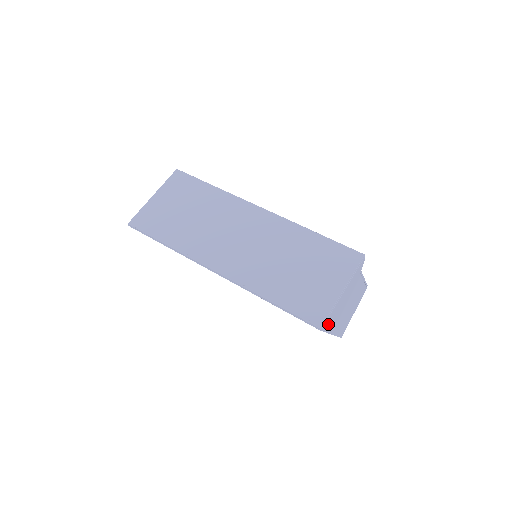
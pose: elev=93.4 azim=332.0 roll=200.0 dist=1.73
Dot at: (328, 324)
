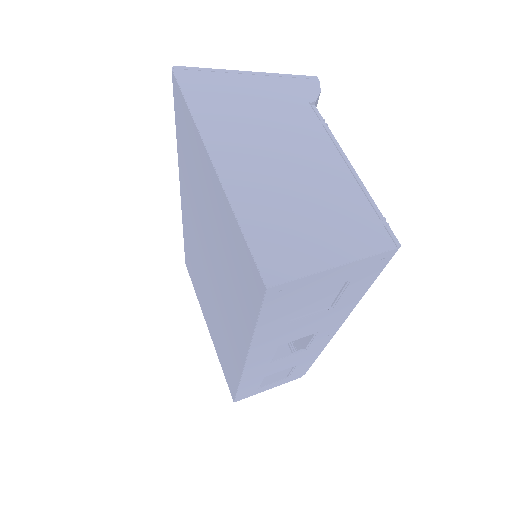
Dot at: (196, 92)
